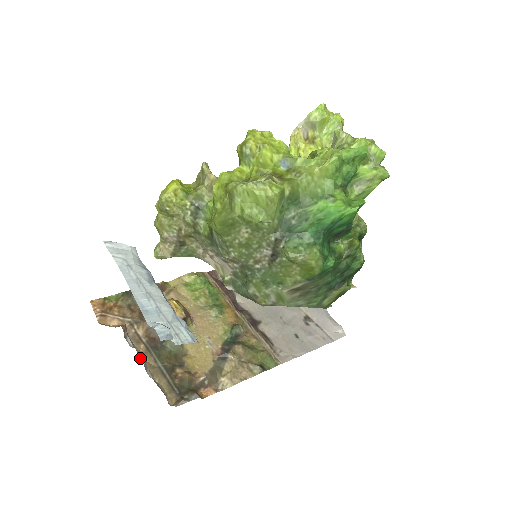
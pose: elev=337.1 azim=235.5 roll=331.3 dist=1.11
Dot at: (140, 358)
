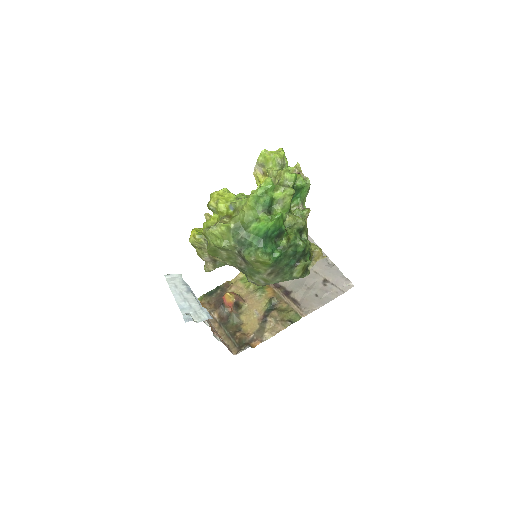
Dot at: (215, 331)
